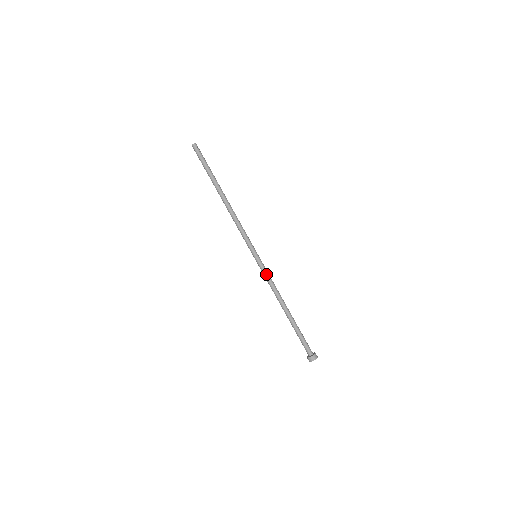
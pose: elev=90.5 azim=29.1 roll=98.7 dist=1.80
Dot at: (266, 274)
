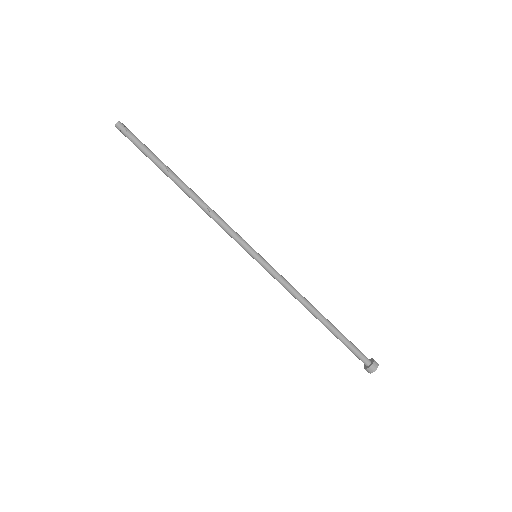
Dot at: (276, 278)
